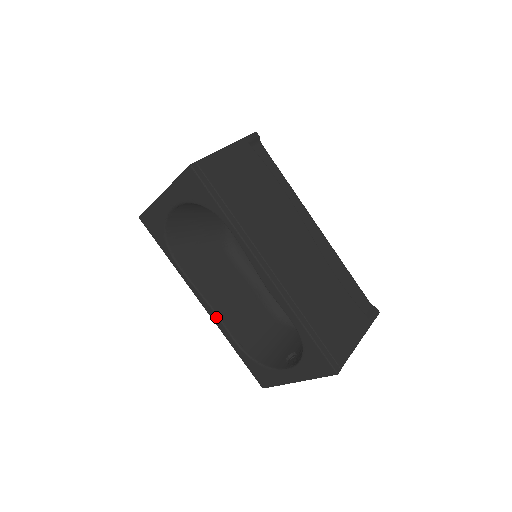
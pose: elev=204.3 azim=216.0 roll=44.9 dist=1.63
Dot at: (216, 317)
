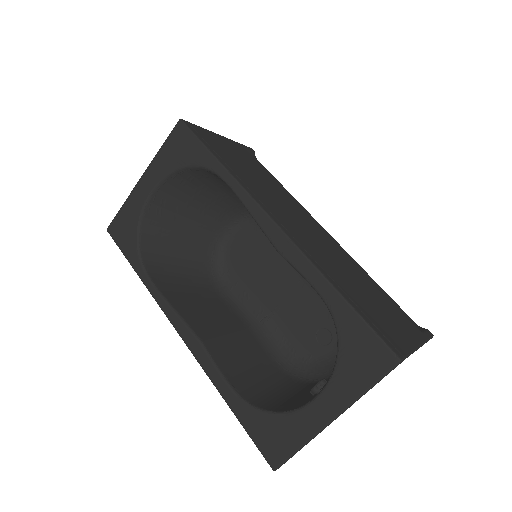
Dot at: (199, 347)
